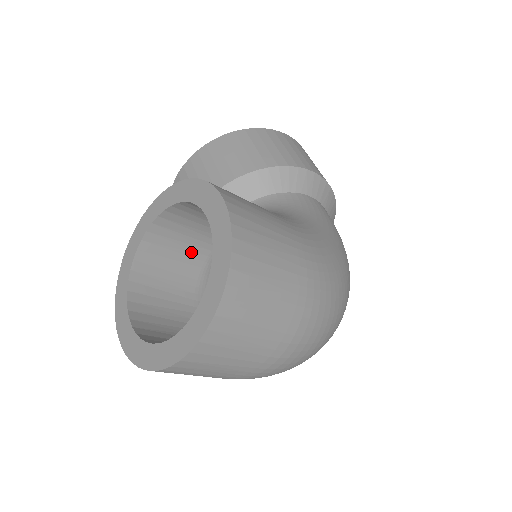
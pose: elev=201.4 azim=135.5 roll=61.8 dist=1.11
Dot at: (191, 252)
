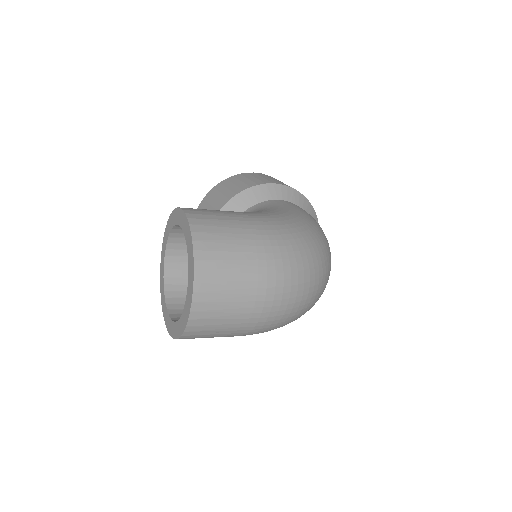
Dot at: occluded
